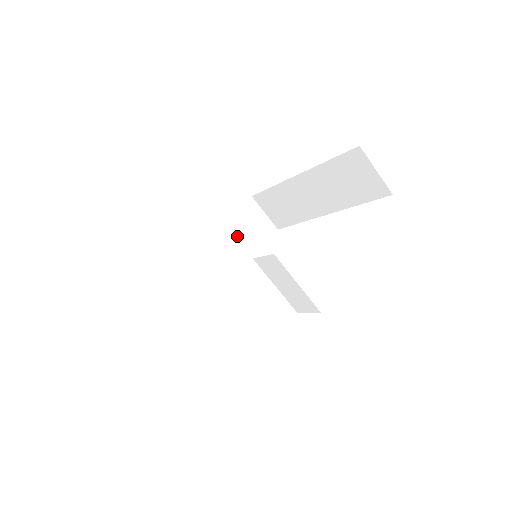
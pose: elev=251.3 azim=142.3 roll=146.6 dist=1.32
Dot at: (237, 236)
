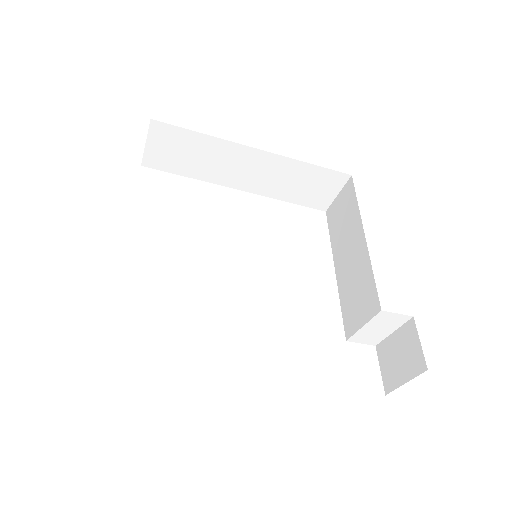
Dot at: occluded
